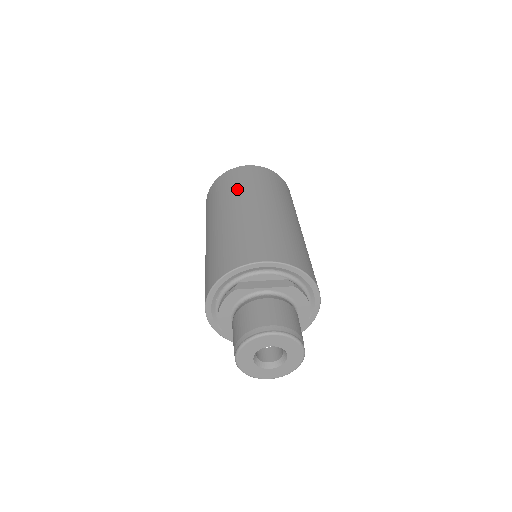
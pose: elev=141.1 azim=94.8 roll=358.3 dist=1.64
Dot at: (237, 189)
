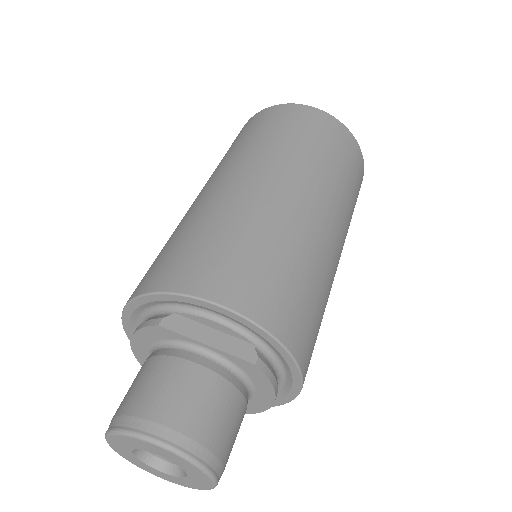
Dot at: (273, 142)
